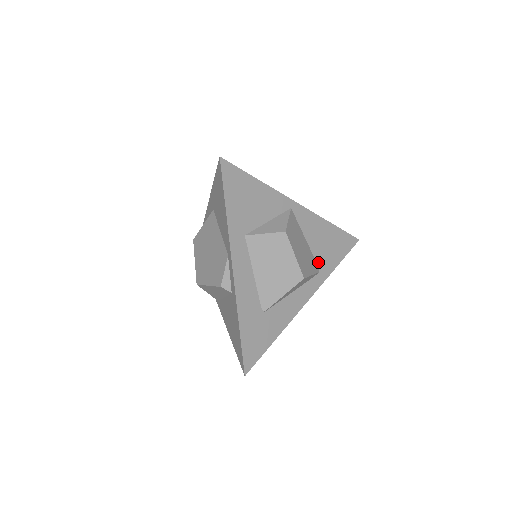
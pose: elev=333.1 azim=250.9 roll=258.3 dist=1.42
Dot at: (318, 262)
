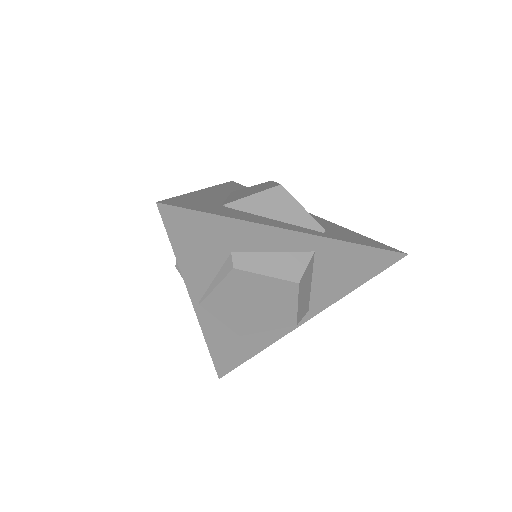
Dot at: (326, 231)
